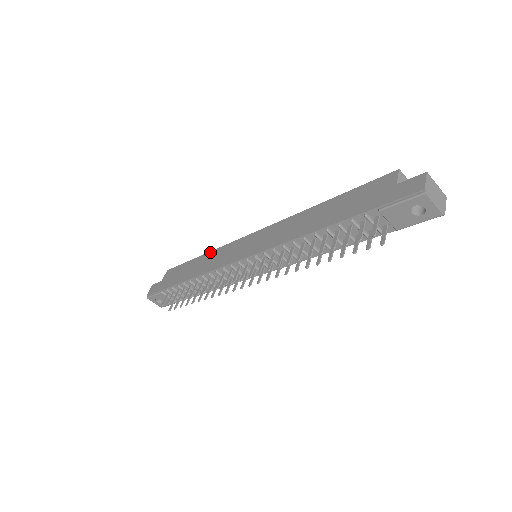
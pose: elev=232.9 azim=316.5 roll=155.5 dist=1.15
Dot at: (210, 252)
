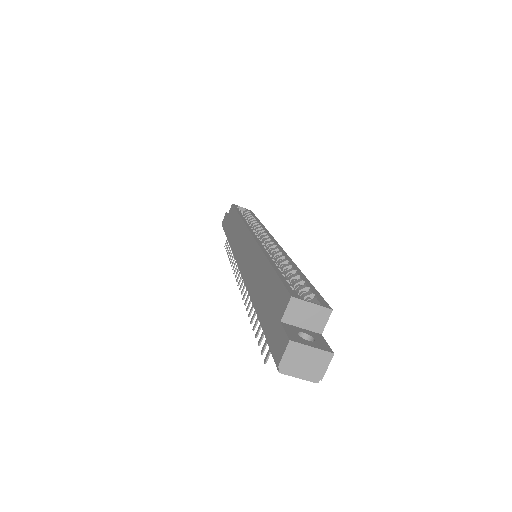
Dot at: (240, 219)
